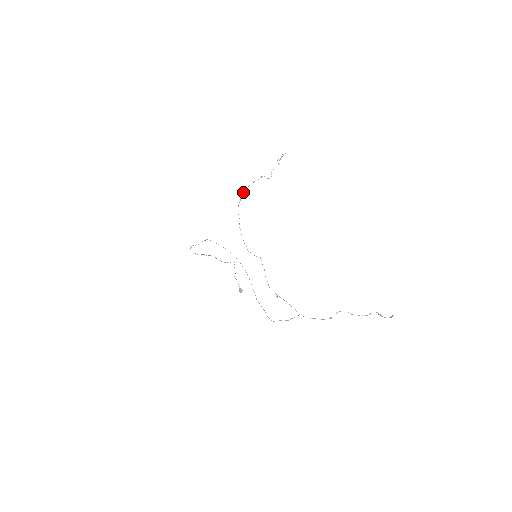
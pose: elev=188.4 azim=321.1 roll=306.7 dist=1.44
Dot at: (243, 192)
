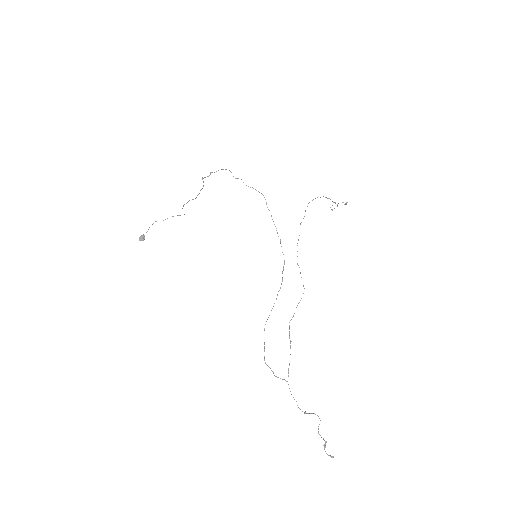
Dot at: occluded
